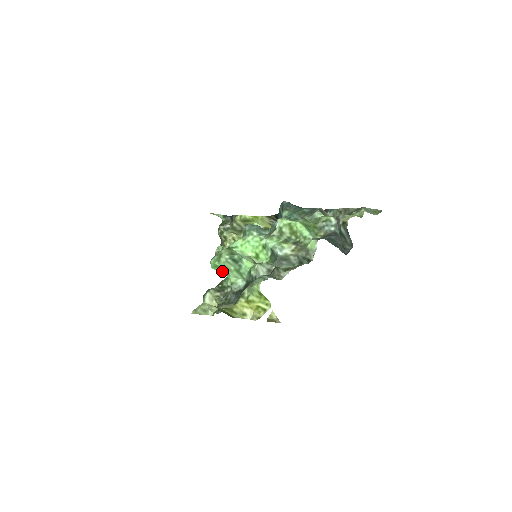
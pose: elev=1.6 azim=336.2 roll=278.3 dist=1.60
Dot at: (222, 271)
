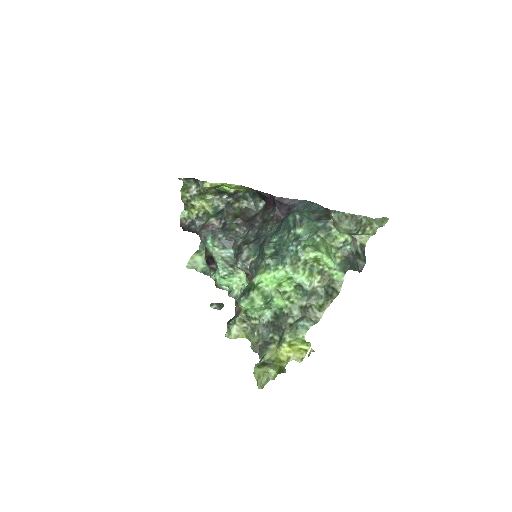
Dot at: occluded
